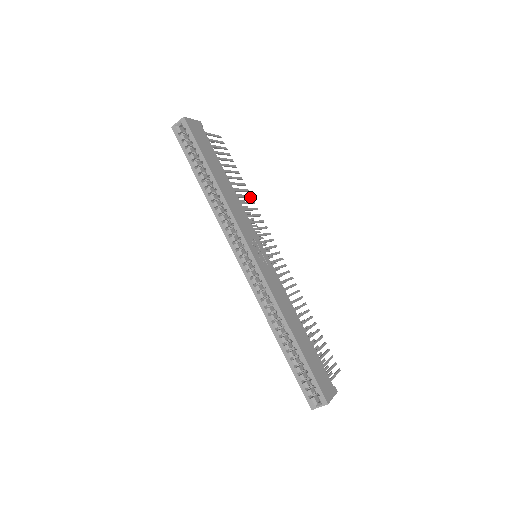
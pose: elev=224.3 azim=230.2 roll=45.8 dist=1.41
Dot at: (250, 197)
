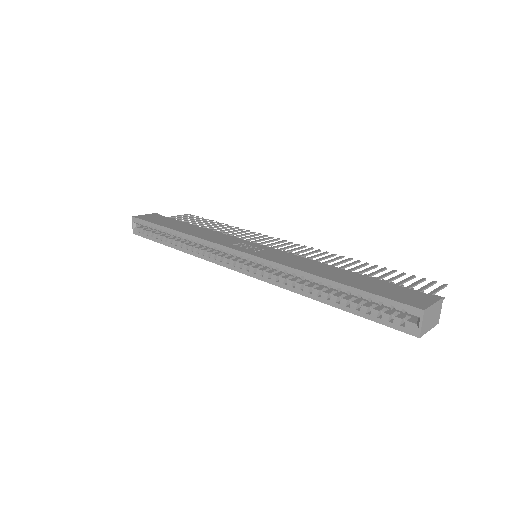
Dot at: (236, 228)
